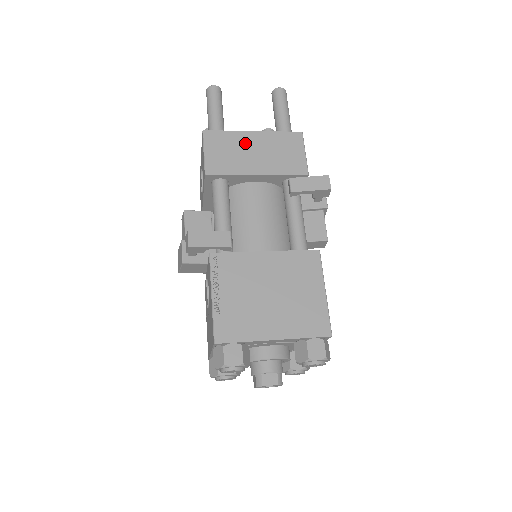
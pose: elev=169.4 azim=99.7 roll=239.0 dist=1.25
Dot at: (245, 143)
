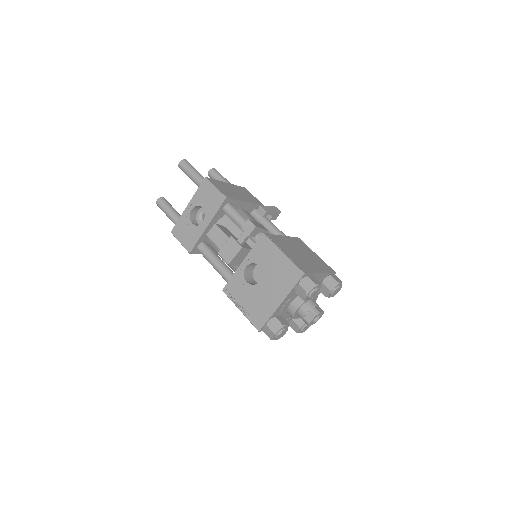
Dot at: (228, 187)
